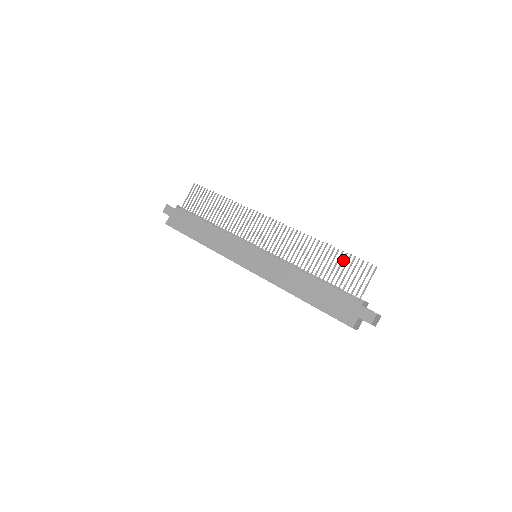
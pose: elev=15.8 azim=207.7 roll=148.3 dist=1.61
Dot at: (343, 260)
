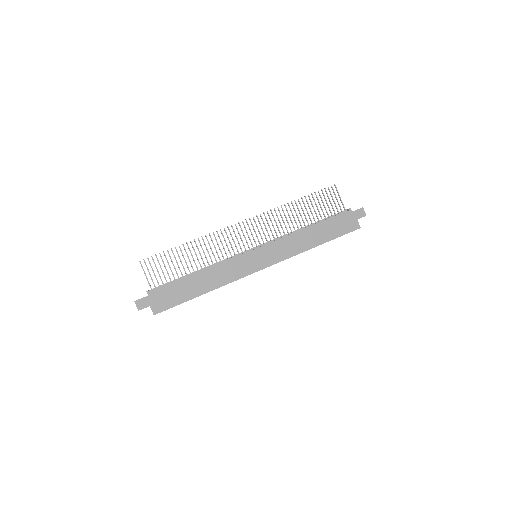
Dot at: (314, 200)
